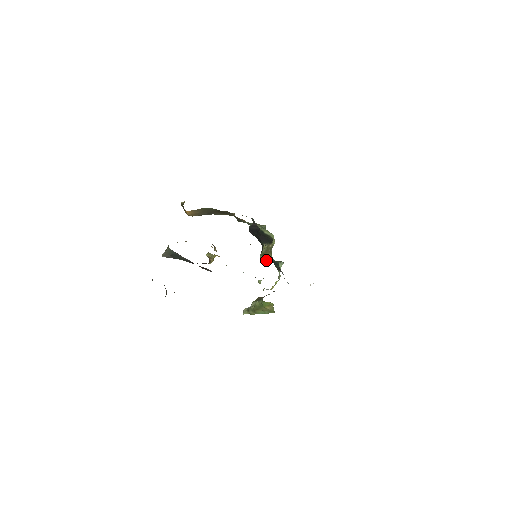
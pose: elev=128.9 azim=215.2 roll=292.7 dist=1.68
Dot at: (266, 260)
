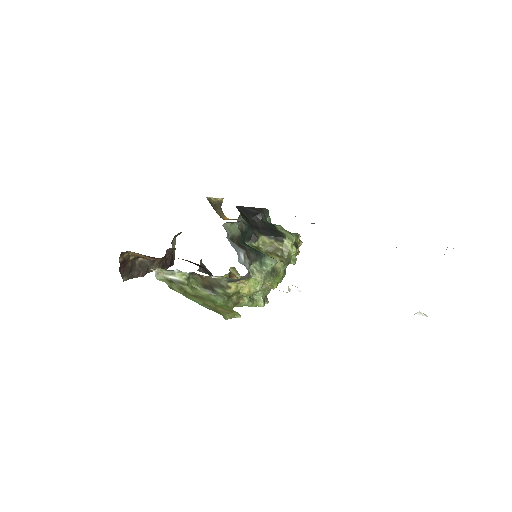
Dot at: occluded
